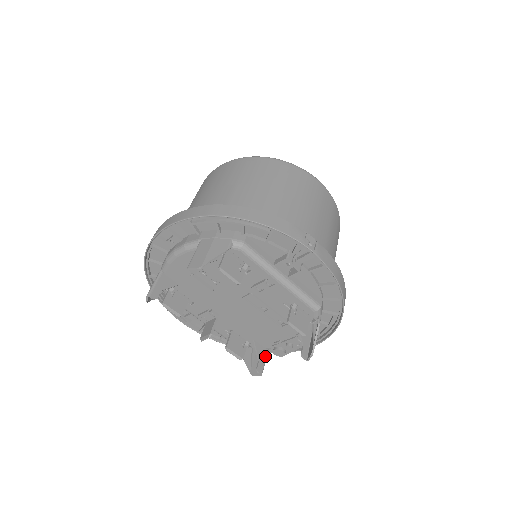
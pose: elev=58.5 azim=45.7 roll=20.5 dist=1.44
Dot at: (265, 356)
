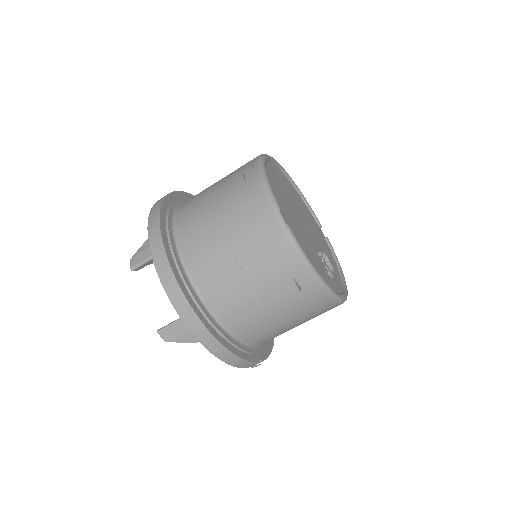
Dot at: occluded
